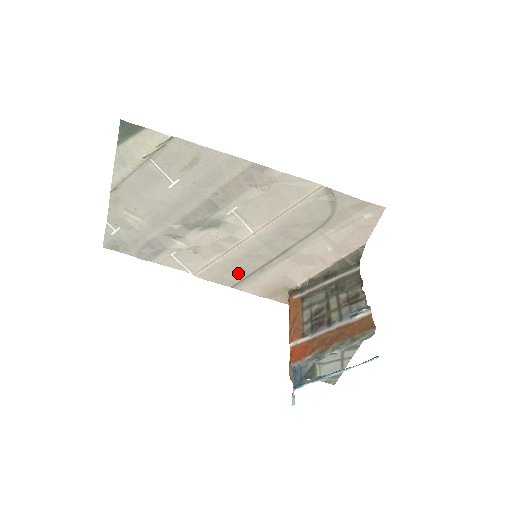
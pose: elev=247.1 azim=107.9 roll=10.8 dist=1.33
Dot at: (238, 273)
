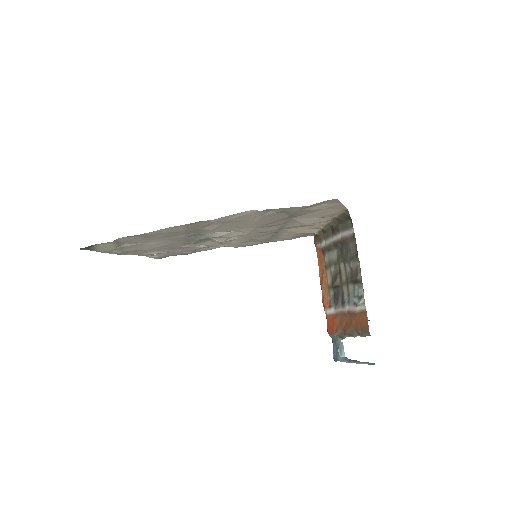
Dot at: occluded
